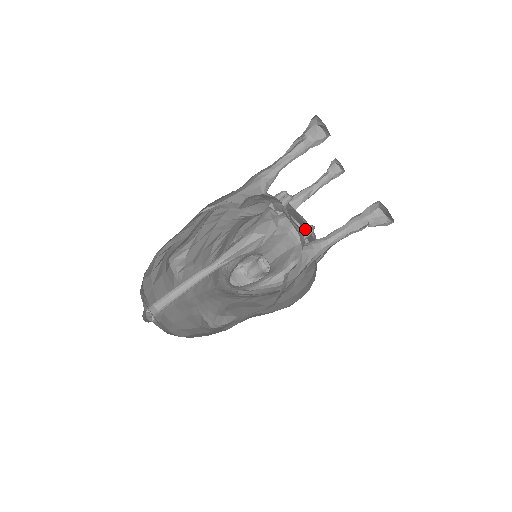
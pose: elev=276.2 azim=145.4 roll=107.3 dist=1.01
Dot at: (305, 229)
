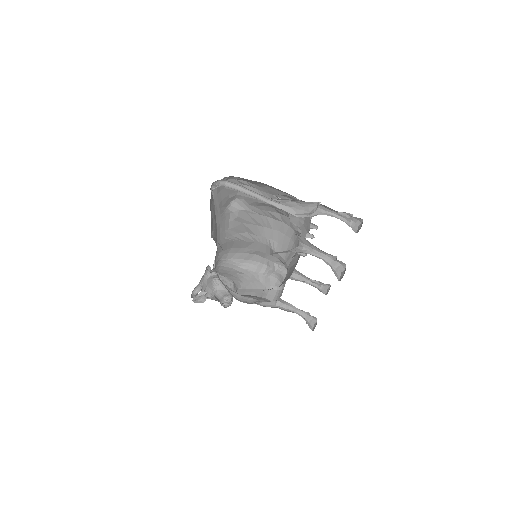
Dot at: (302, 253)
